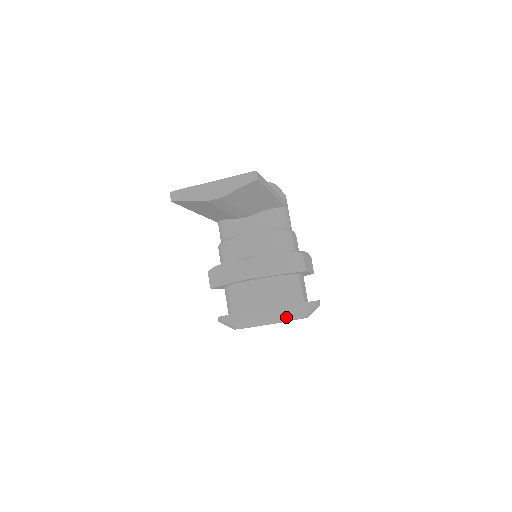
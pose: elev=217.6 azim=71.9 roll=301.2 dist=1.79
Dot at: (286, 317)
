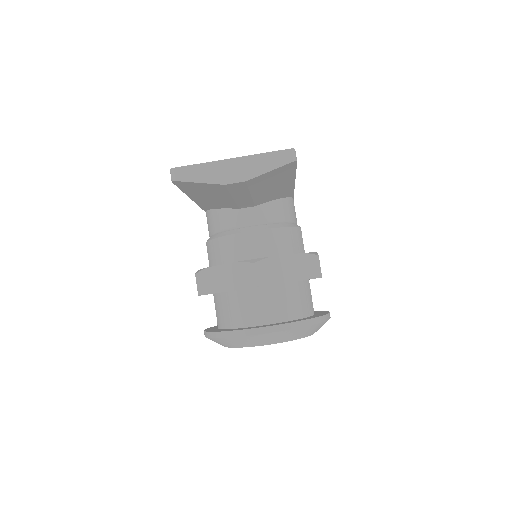
Dot at: (299, 334)
